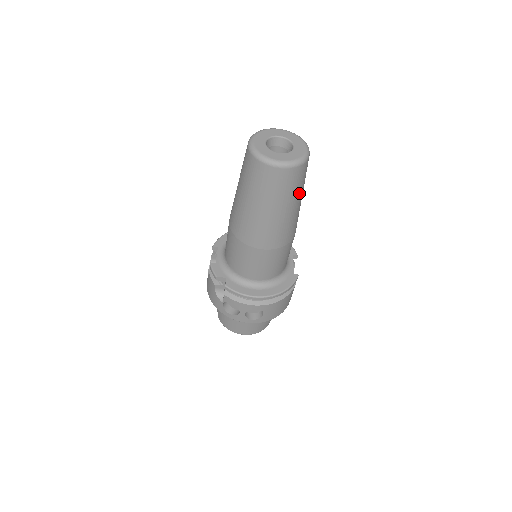
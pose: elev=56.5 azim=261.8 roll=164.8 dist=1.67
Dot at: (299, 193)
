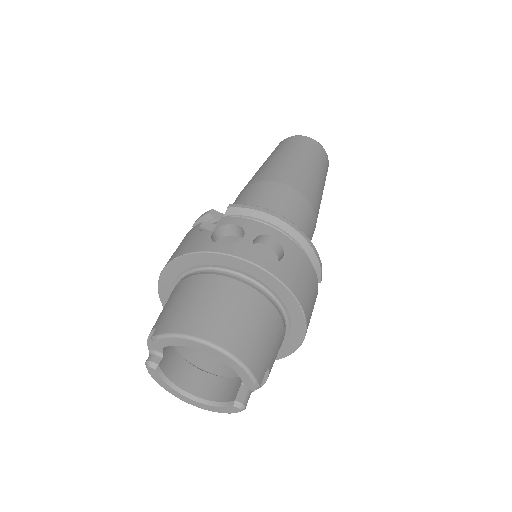
Dot at: (324, 177)
